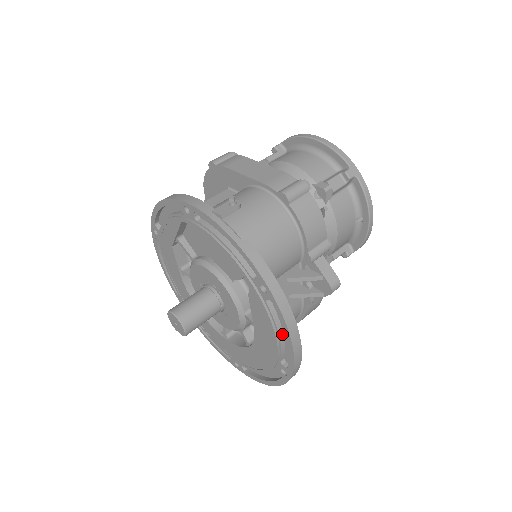
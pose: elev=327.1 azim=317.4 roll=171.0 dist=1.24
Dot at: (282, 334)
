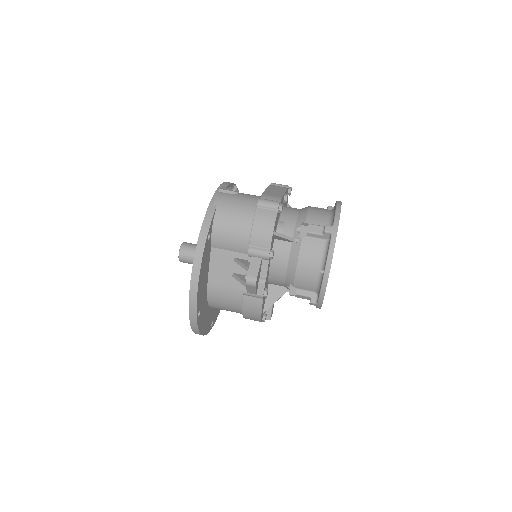
Dot at: occluded
